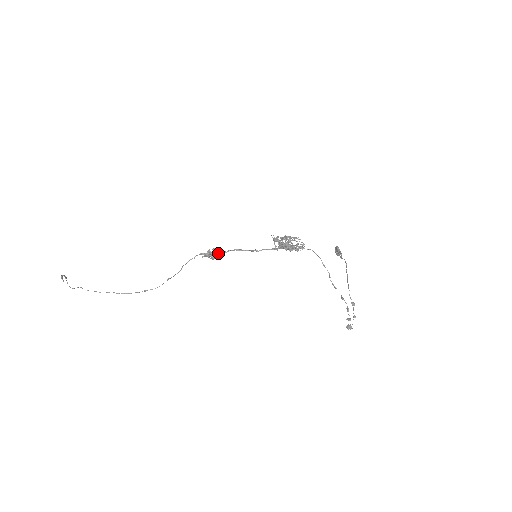
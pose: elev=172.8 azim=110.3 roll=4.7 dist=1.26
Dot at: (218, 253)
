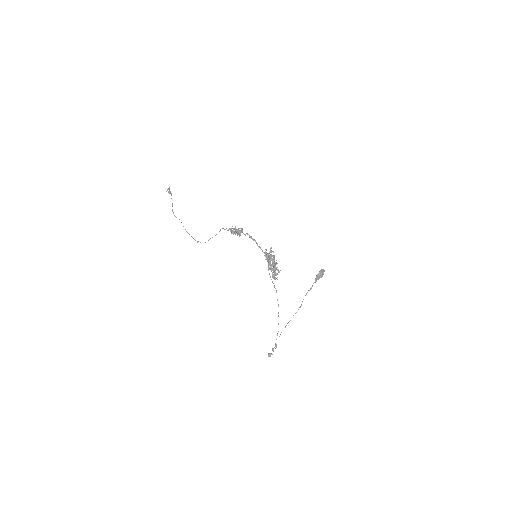
Dot at: (241, 231)
